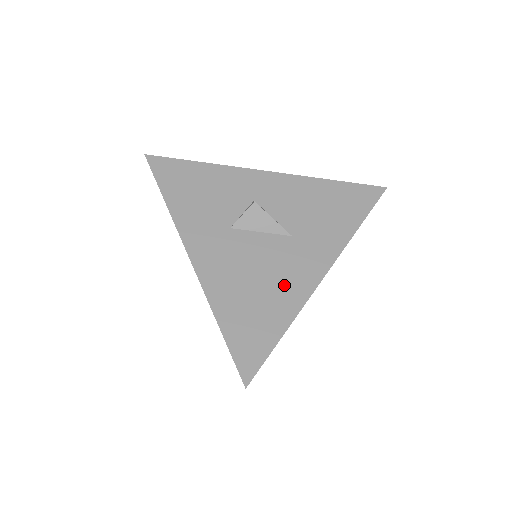
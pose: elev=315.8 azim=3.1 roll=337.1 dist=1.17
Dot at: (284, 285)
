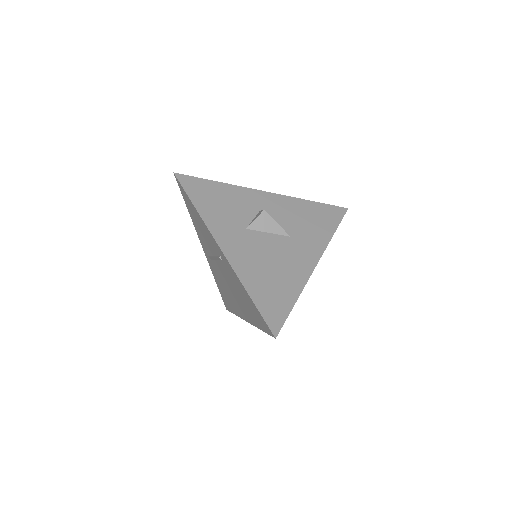
Dot at: (290, 269)
